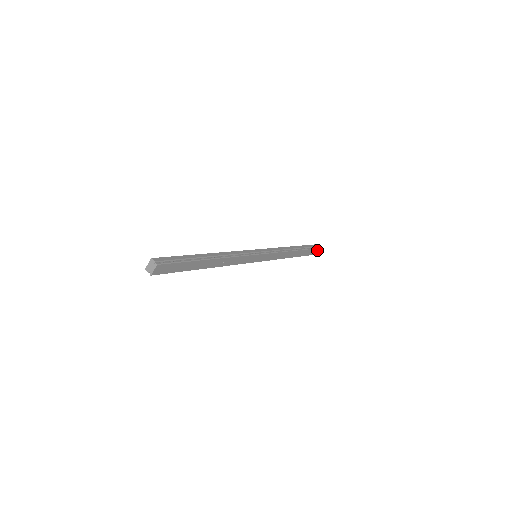
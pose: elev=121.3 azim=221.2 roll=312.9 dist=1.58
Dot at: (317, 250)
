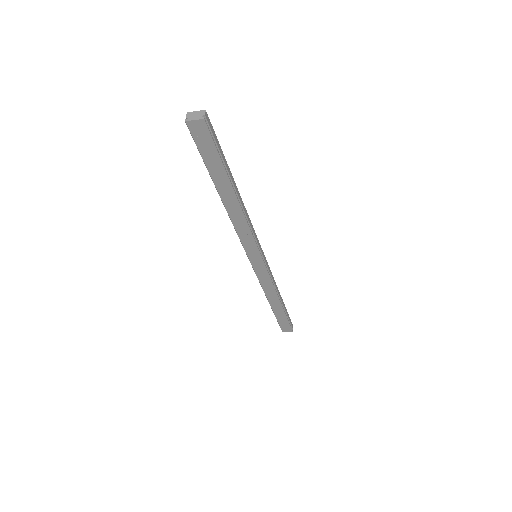
Dot at: (288, 329)
